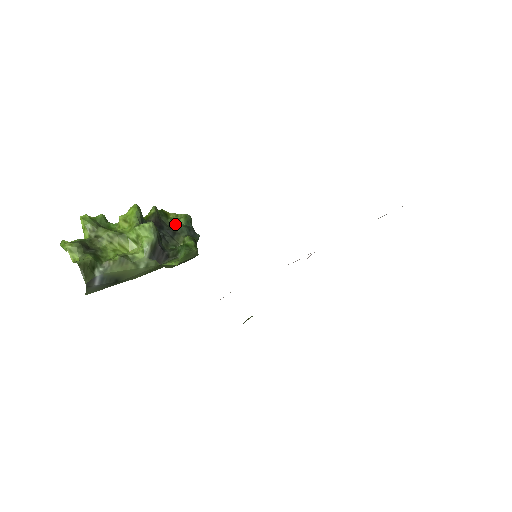
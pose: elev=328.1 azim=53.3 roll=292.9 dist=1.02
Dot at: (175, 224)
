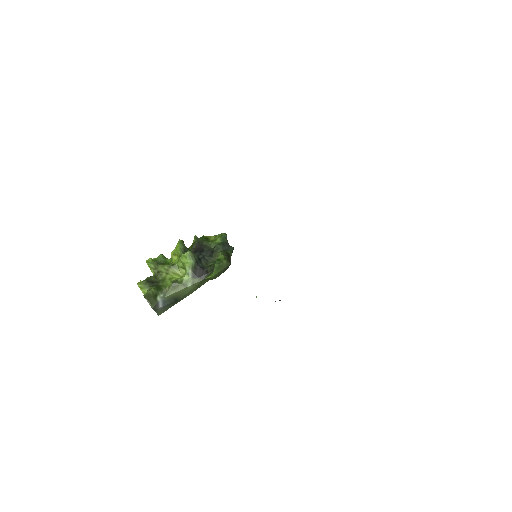
Dot at: (214, 244)
